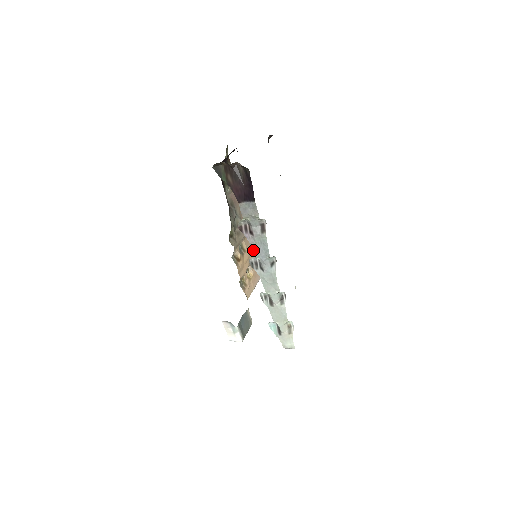
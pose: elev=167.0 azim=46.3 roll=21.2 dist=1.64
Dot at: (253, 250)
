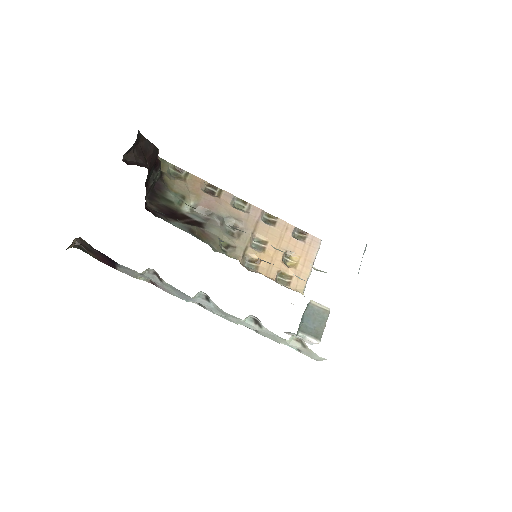
Dot at: (178, 297)
